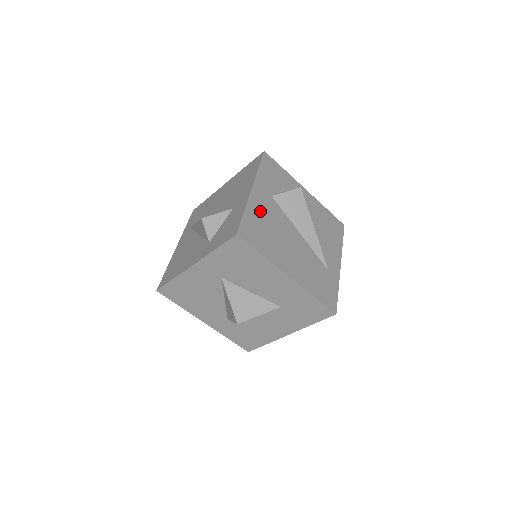
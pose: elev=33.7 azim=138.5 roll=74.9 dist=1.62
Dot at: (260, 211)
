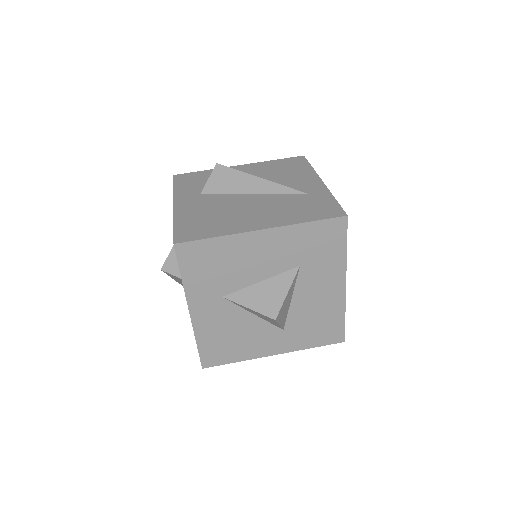
Dot at: (192, 212)
